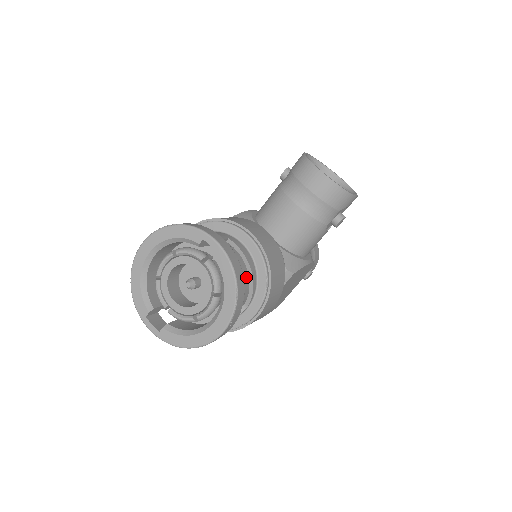
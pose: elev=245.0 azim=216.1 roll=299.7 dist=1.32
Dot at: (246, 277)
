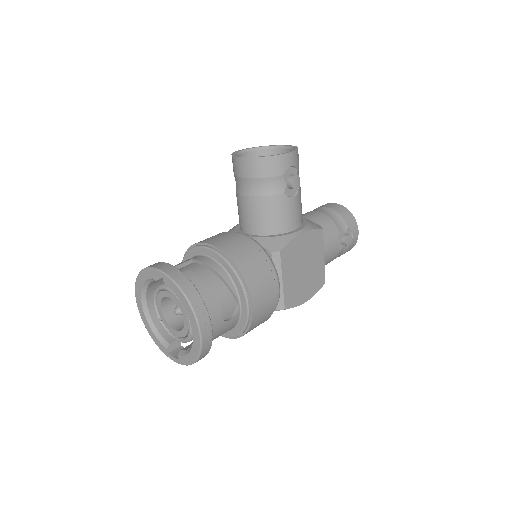
Dot at: (216, 280)
